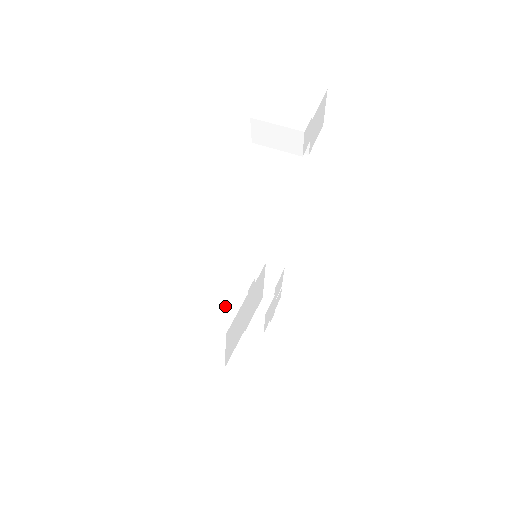
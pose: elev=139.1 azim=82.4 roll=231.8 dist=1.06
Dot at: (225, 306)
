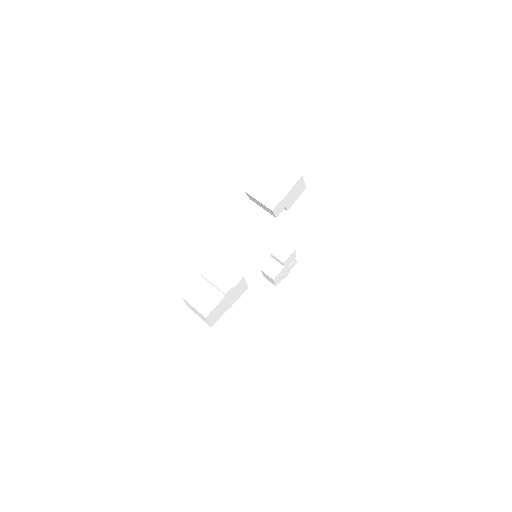
Dot at: (211, 300)
